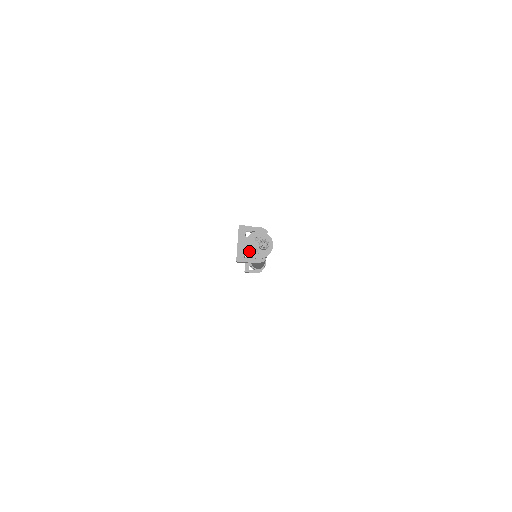
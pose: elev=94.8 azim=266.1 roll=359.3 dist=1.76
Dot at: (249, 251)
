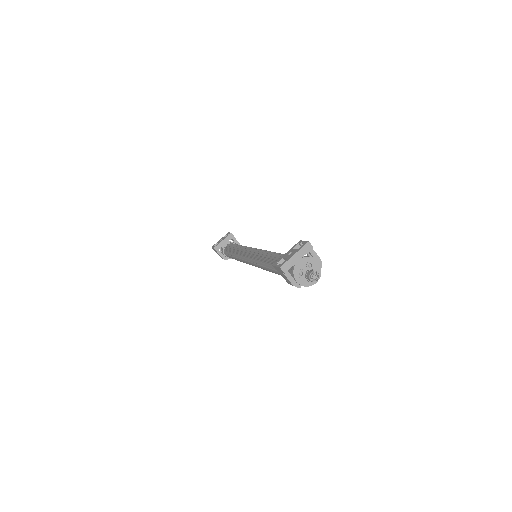
Dot at: (296, 269)
